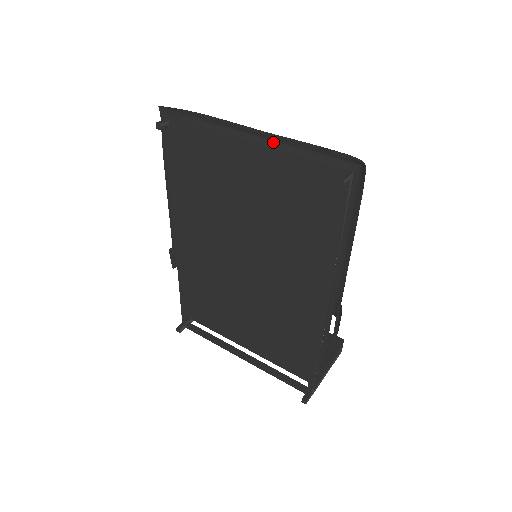
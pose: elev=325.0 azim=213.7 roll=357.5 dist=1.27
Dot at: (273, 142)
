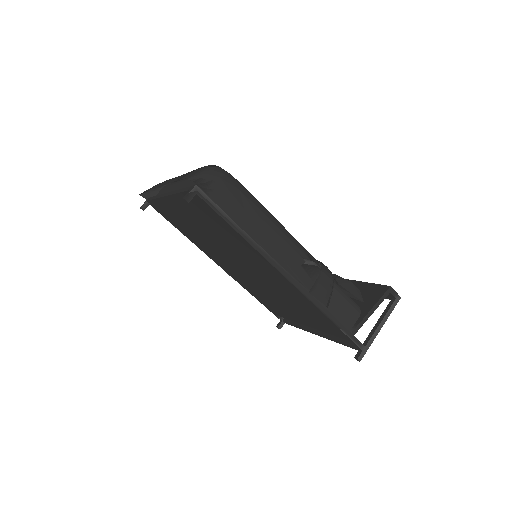
Dot at: (185, 180)
